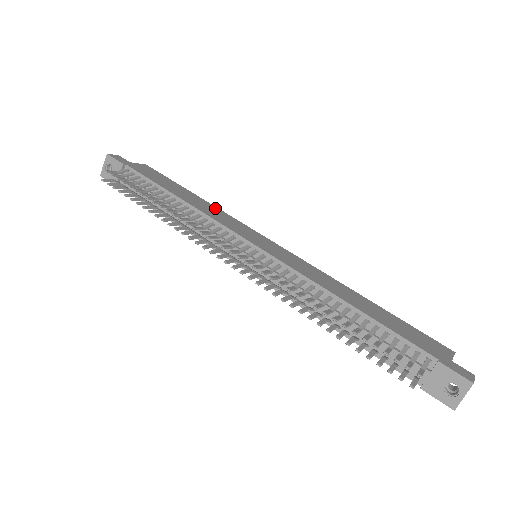
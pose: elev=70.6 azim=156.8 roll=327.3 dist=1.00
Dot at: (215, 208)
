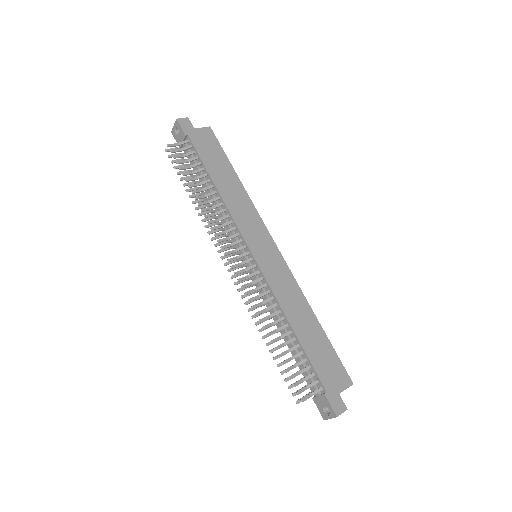
Dot at: (245, 197)
